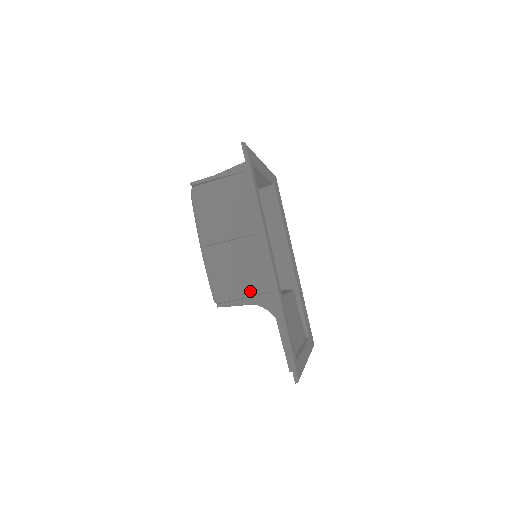
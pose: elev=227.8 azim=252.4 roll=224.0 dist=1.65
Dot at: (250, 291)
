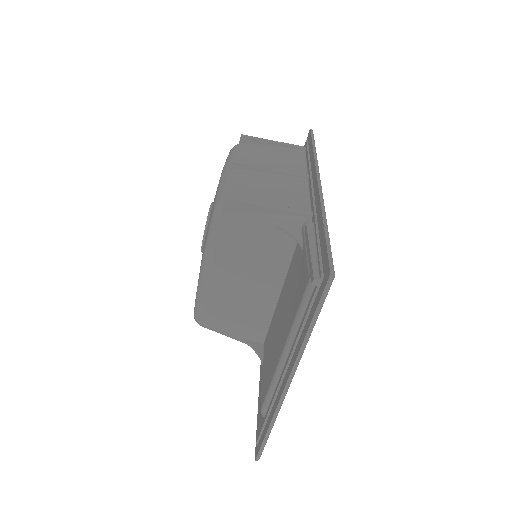
Dot at: occluded
